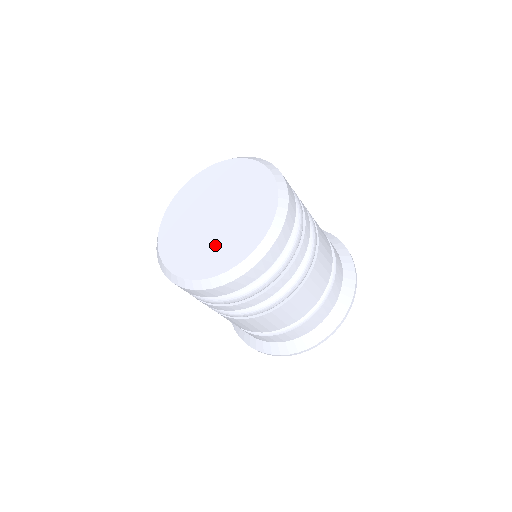
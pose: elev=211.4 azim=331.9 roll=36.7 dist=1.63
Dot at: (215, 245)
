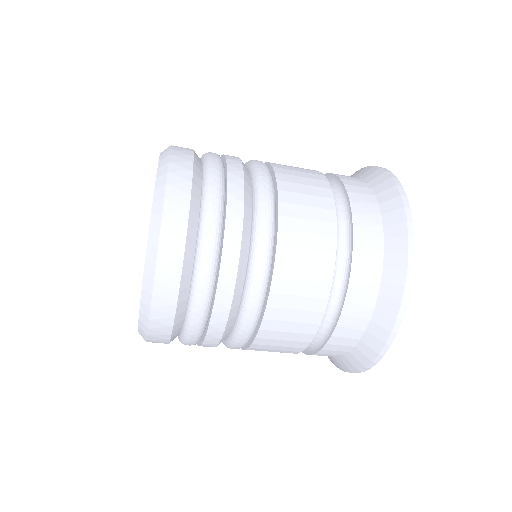
Dot at: occluded
